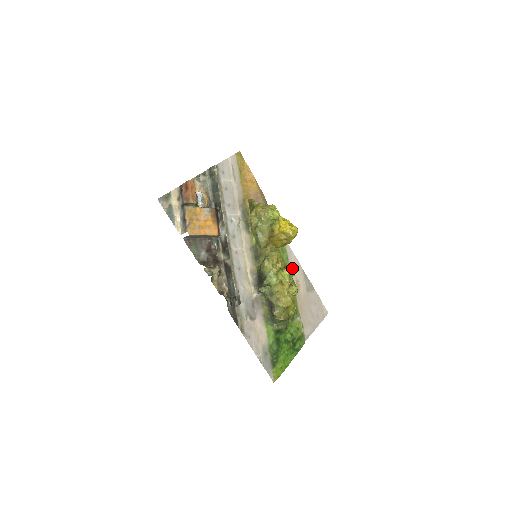
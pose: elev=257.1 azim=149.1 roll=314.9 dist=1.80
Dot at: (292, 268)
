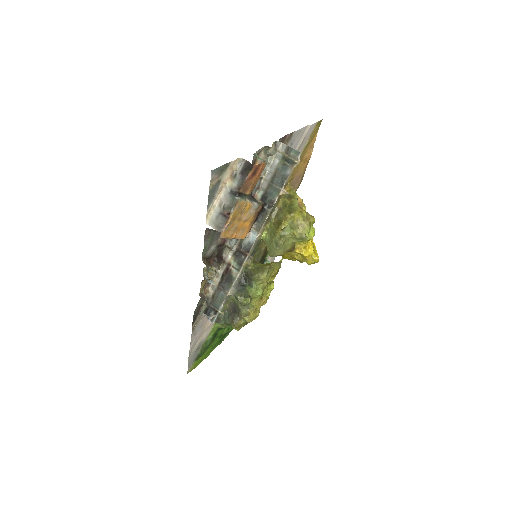
Dot at: occluded
